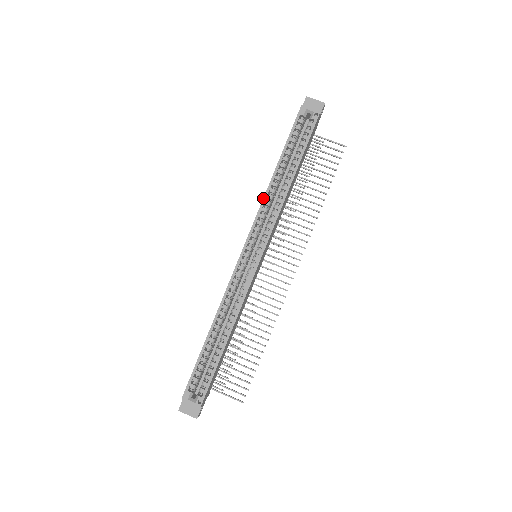
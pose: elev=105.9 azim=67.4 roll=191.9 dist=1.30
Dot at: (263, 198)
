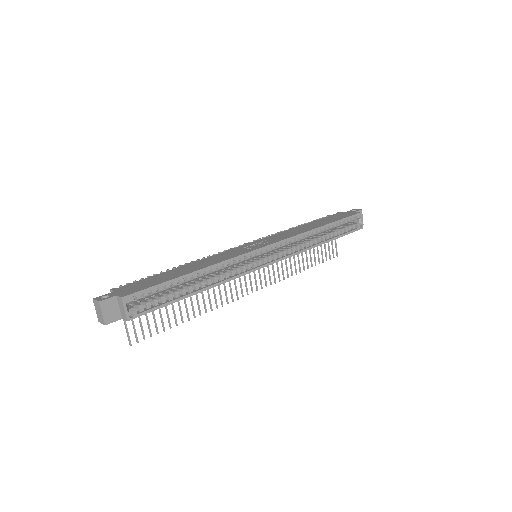
Dot at: (305, 232)
